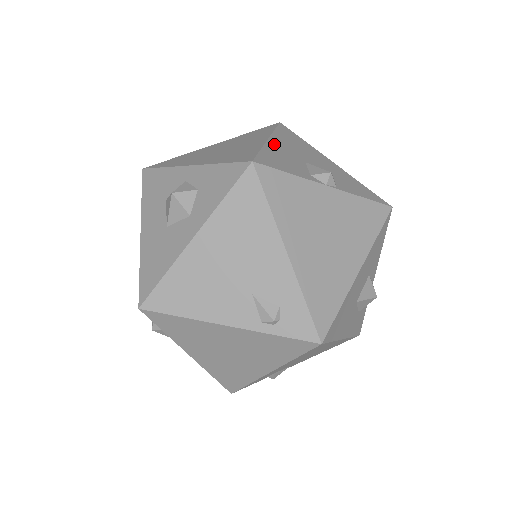
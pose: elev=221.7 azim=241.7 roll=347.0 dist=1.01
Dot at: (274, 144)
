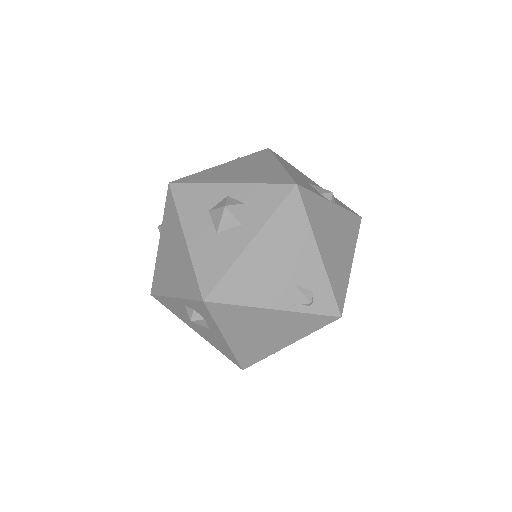
Dot at: (287, 168)
